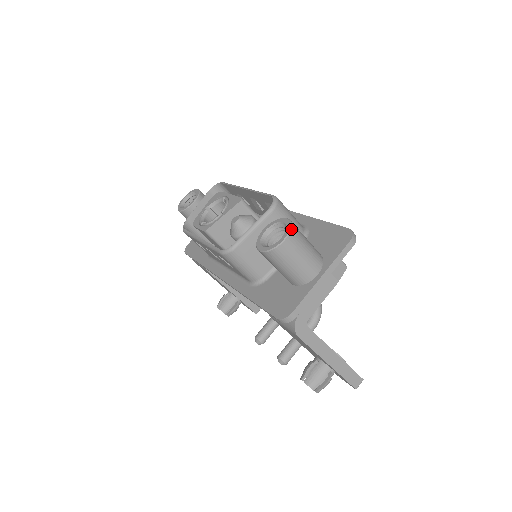
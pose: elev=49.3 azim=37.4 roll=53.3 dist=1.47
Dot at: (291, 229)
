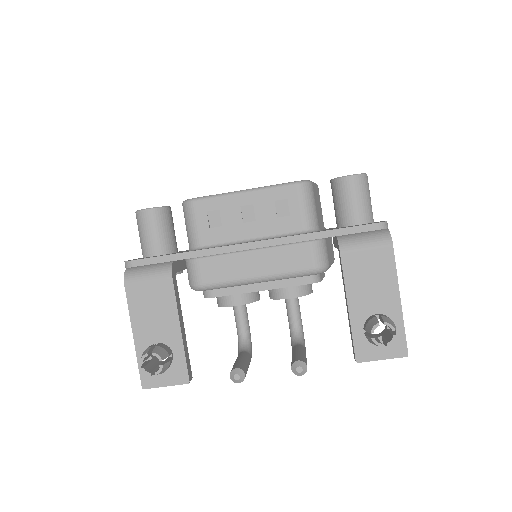
Dot at: occluded
